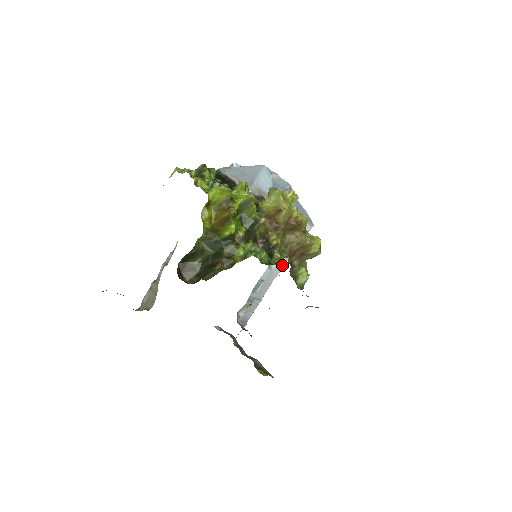
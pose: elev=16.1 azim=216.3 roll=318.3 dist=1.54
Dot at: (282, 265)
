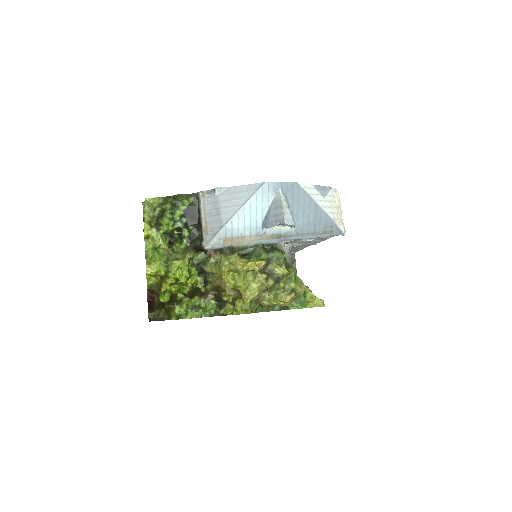
Dot at: (314, 243)
